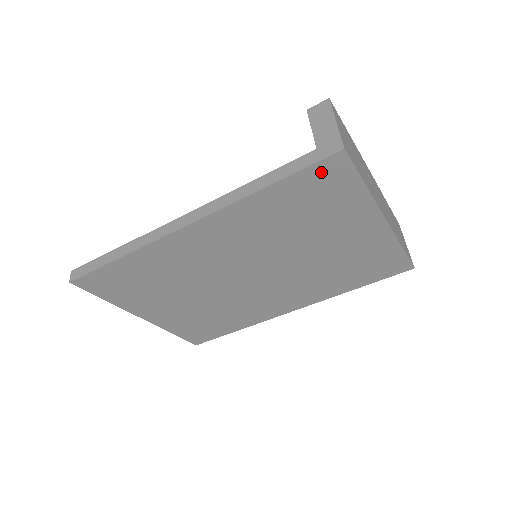
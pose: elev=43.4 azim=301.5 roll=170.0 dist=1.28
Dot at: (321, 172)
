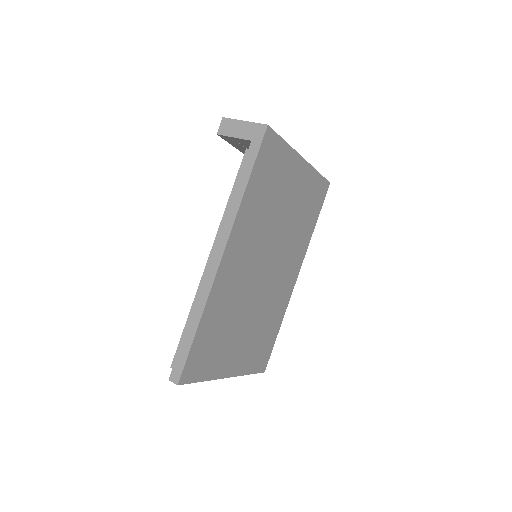
Dot at: (265, 150)
